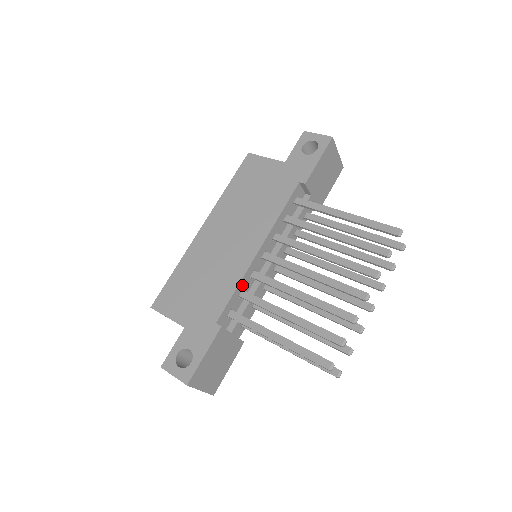
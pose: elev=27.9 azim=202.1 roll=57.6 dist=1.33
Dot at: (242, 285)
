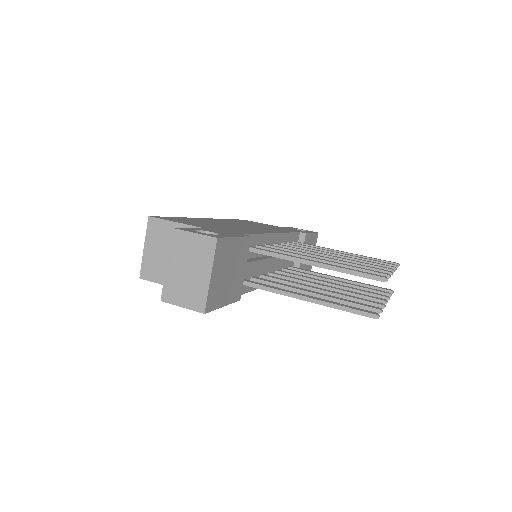
Dot at: (261, 240)
